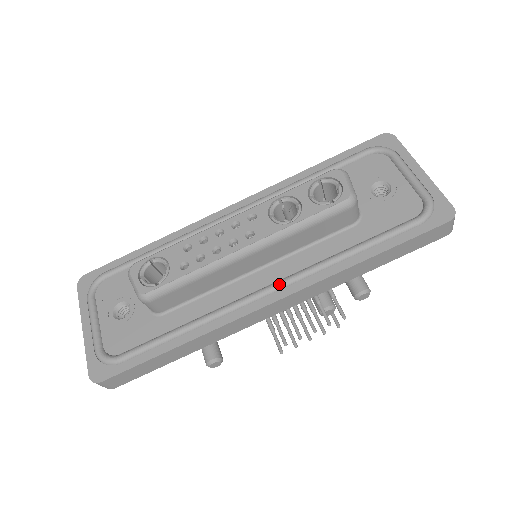
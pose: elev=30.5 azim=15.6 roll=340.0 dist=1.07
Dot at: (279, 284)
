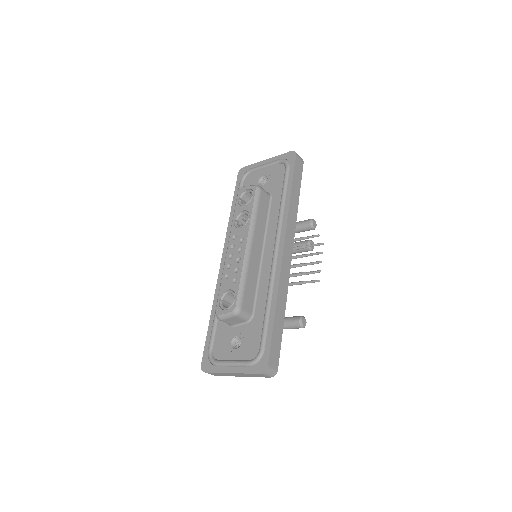
Dot at: (276, 242)
